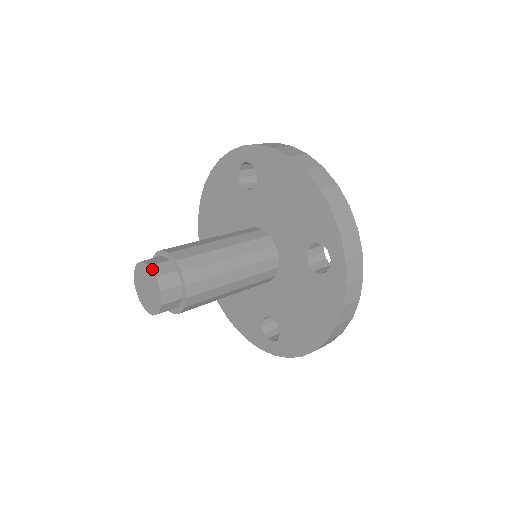
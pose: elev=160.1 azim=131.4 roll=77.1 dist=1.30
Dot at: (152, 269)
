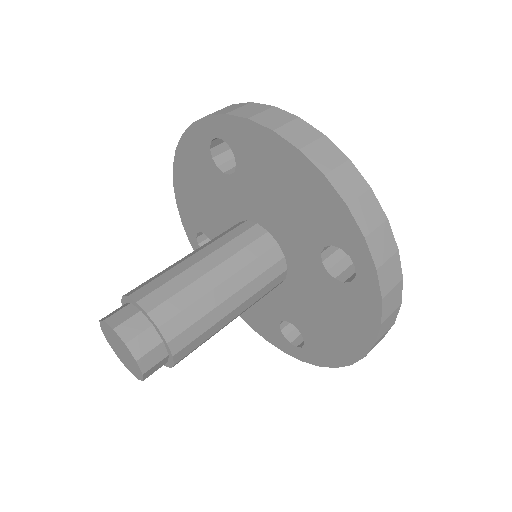
Dot at: (118, 333)
